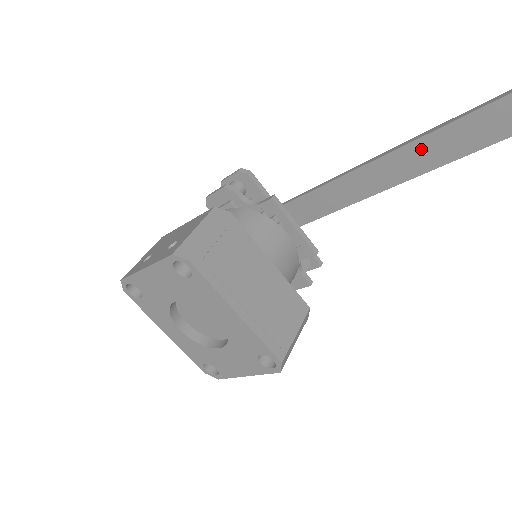
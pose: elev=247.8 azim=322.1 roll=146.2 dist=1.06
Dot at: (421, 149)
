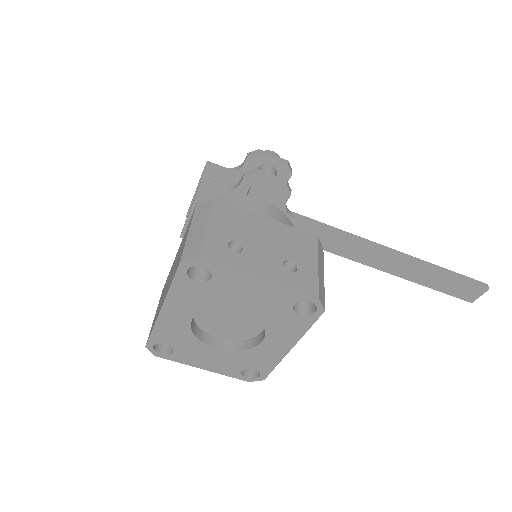
Dot at: (403, 263)
